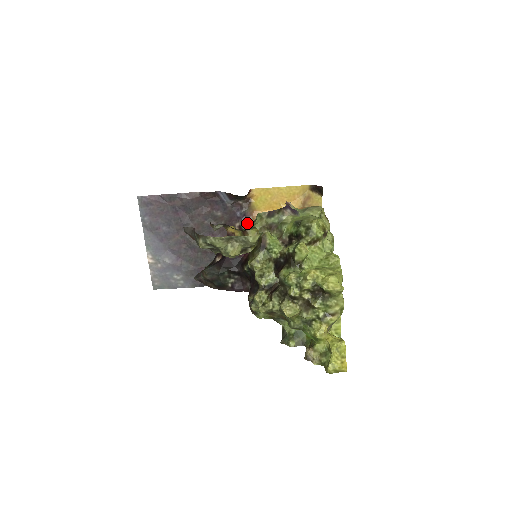
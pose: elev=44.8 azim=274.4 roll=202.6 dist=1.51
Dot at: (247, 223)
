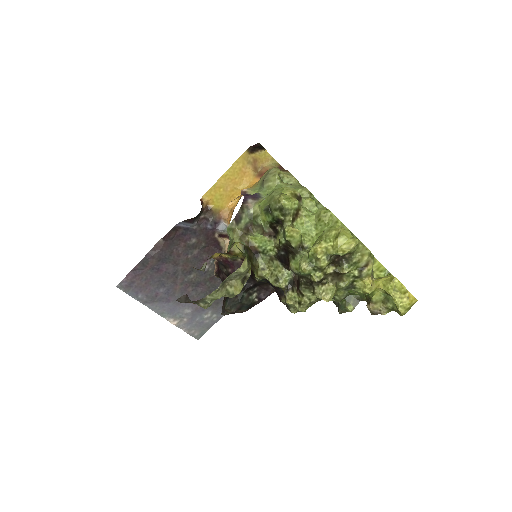
Dot at: (223, 228)
